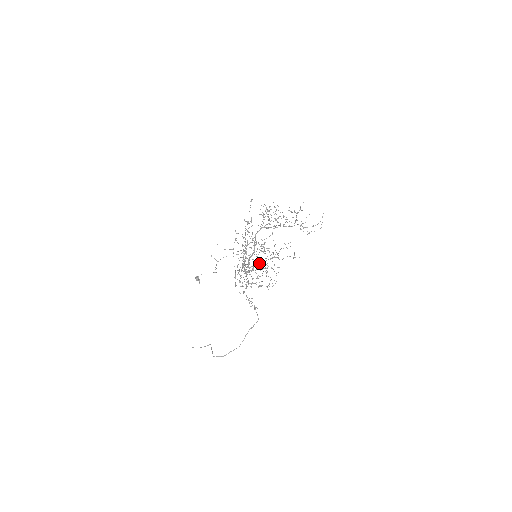
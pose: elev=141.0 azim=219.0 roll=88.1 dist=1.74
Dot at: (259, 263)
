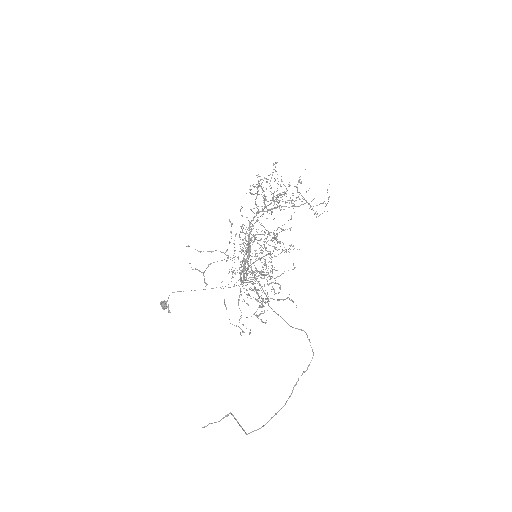
Dot at: occluded
